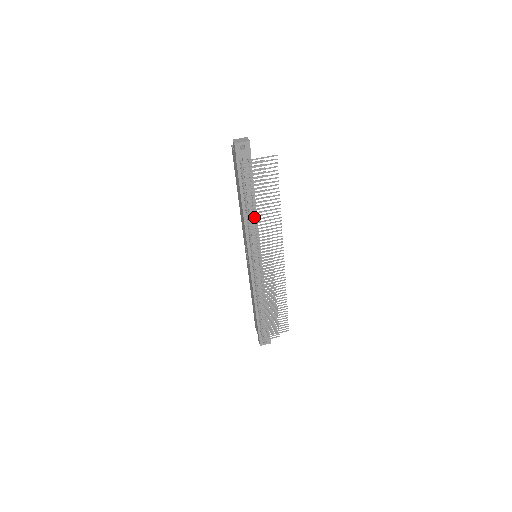
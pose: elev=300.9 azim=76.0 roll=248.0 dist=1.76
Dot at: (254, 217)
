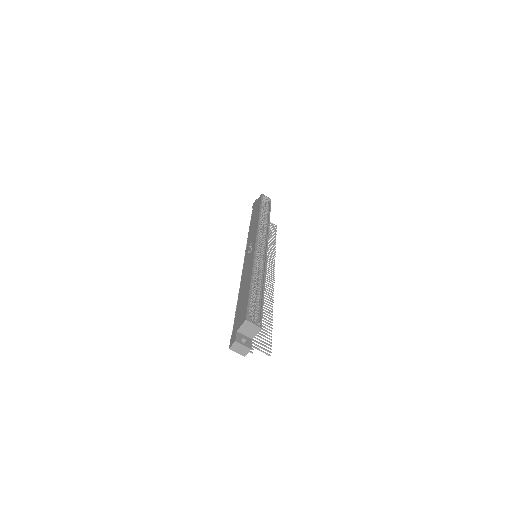
Dot at: occluded
